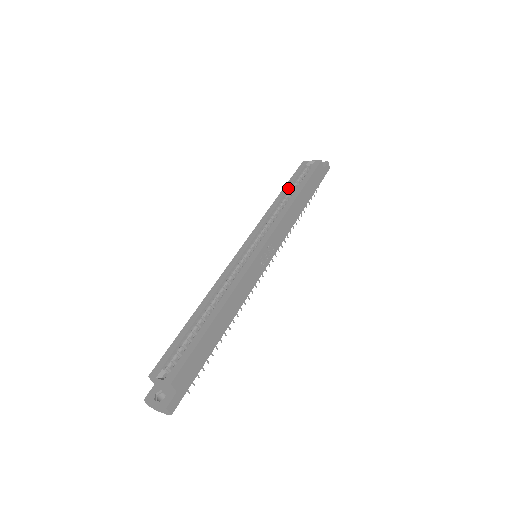
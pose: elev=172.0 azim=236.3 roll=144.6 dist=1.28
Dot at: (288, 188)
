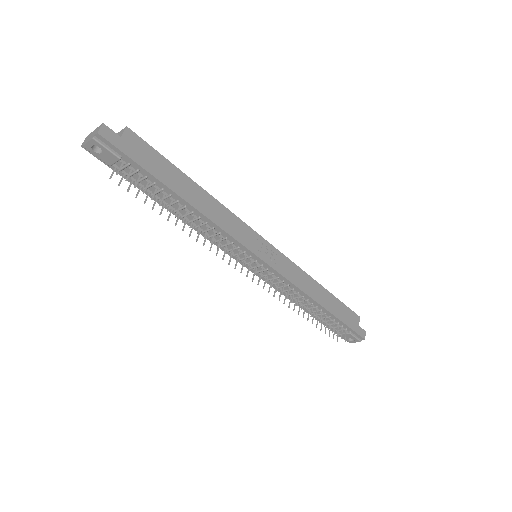
Dot at: occluded
